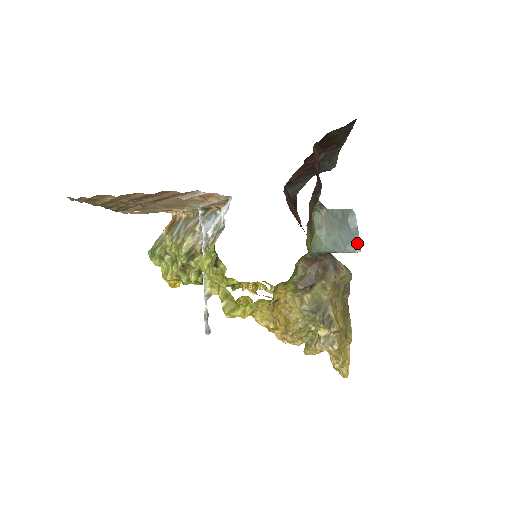
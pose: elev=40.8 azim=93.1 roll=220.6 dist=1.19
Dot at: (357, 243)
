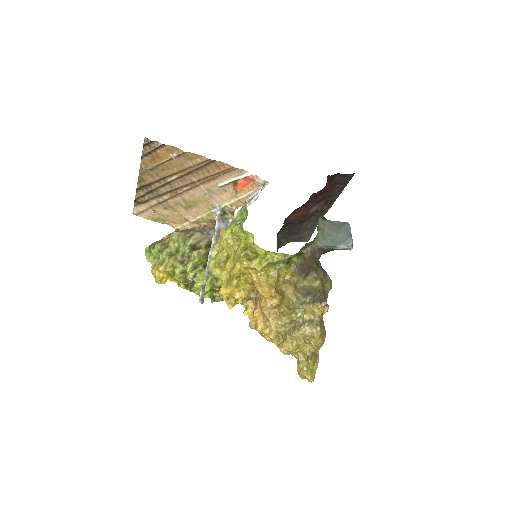
Dot at: (350, 242)
